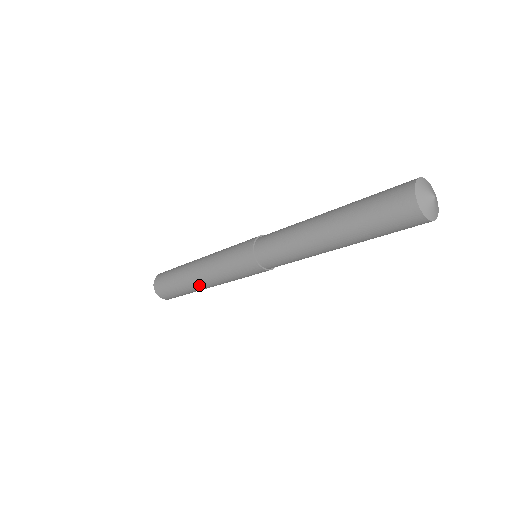
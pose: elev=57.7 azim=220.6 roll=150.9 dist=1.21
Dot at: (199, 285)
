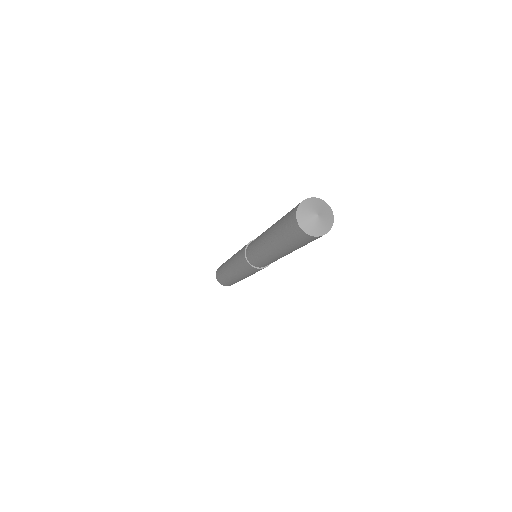
Dot at: (239, 279)
